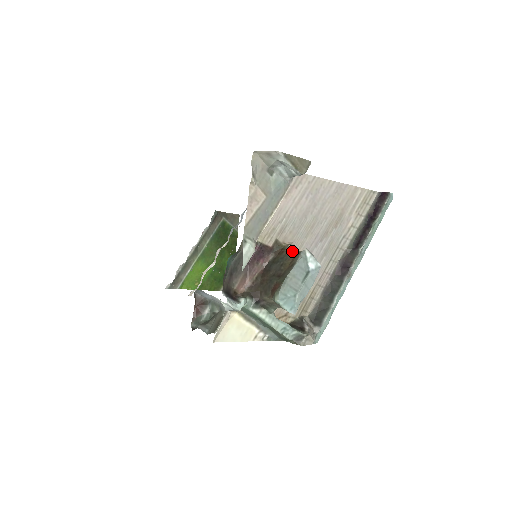
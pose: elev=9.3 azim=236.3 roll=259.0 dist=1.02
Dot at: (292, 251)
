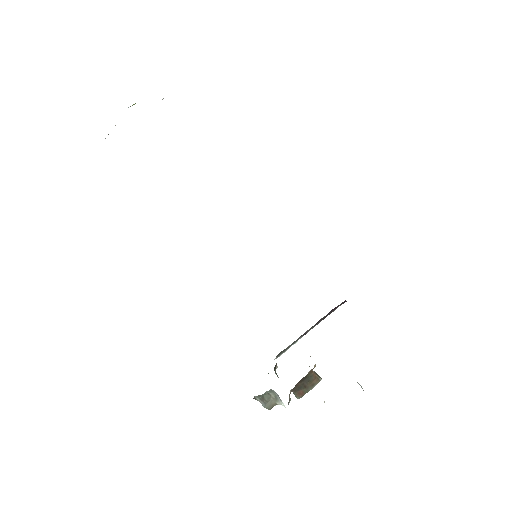
Dot at: occluded
